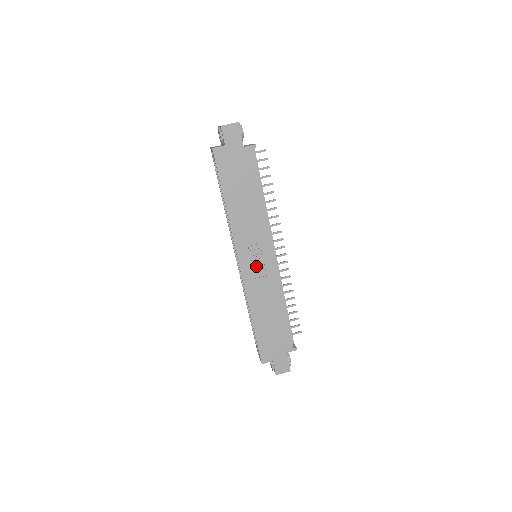
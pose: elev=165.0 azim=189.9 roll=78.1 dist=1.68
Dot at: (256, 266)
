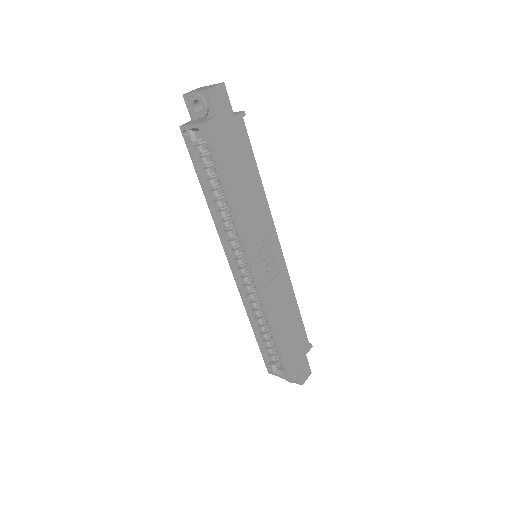
Dot at: (268, 267)
